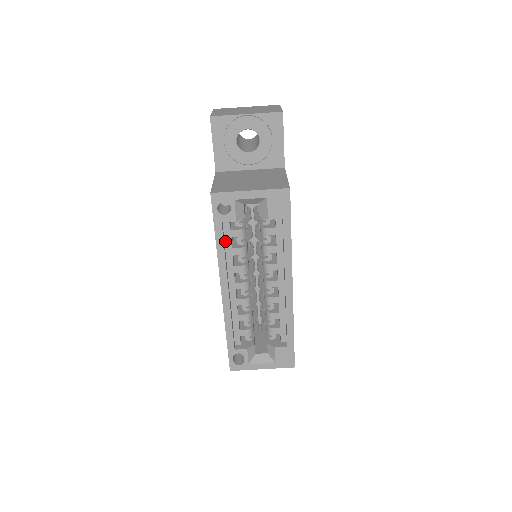
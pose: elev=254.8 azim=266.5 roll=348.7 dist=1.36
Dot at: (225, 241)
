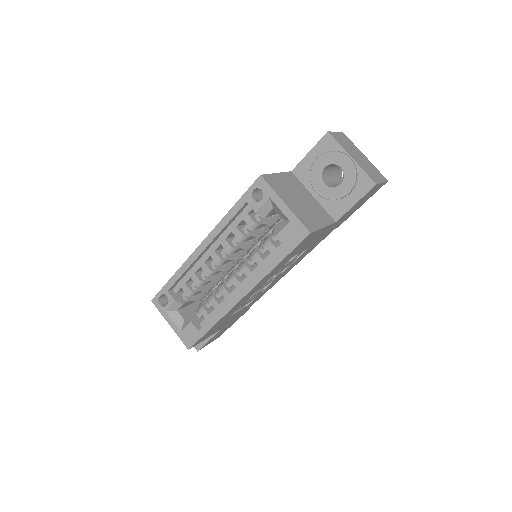
Dot at: (237, 217)
